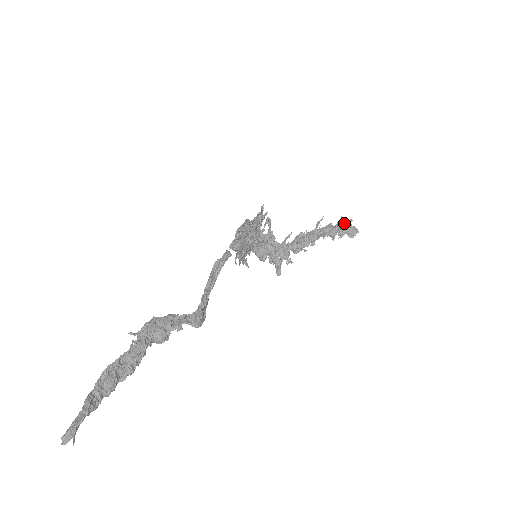
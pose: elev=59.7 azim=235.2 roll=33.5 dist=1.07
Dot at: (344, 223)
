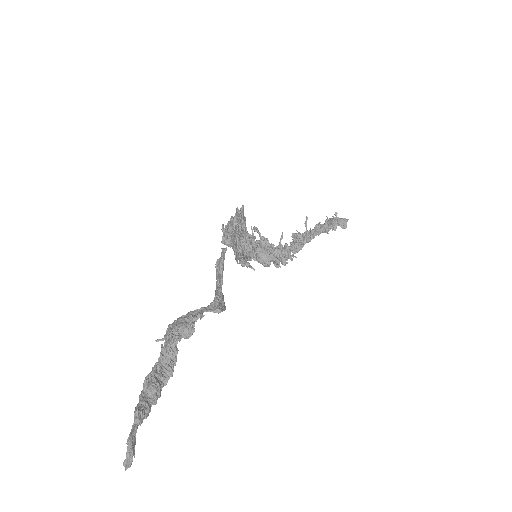
Dot at: (331, 218)
